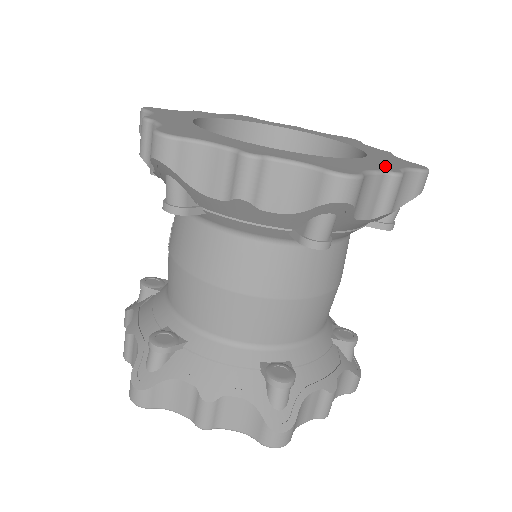
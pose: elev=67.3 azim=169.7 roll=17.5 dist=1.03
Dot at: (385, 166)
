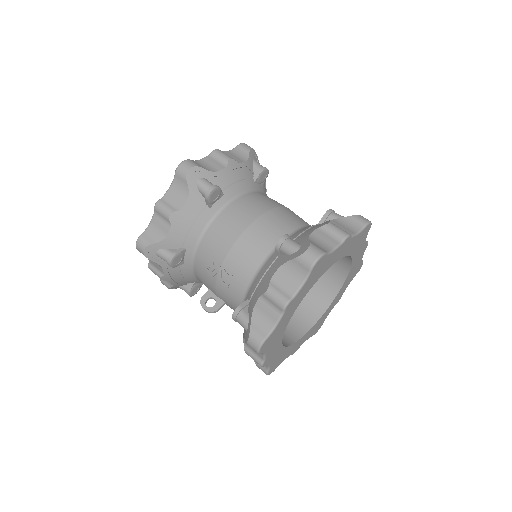
Dot at: occluded
